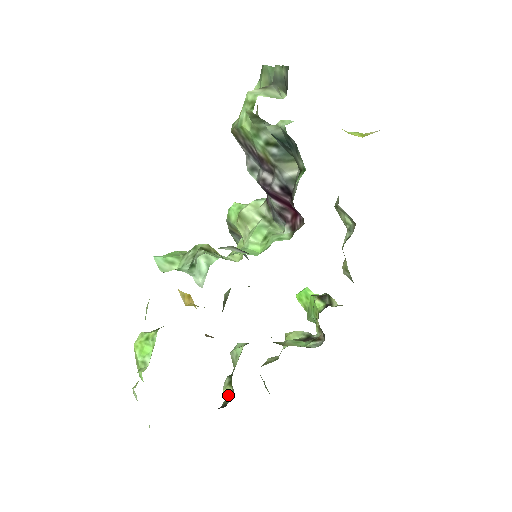
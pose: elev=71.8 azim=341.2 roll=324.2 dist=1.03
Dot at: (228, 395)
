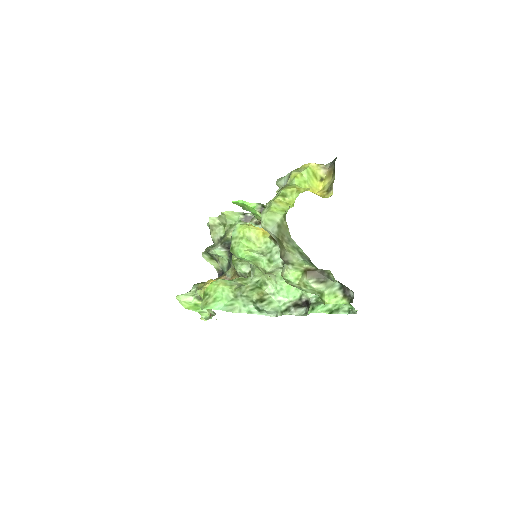
Dot at: (214, 263)
